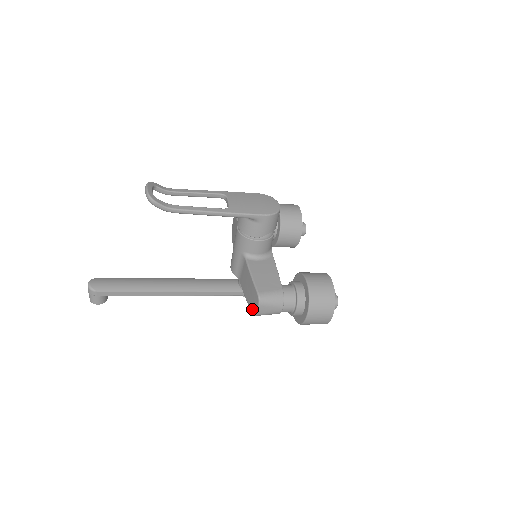
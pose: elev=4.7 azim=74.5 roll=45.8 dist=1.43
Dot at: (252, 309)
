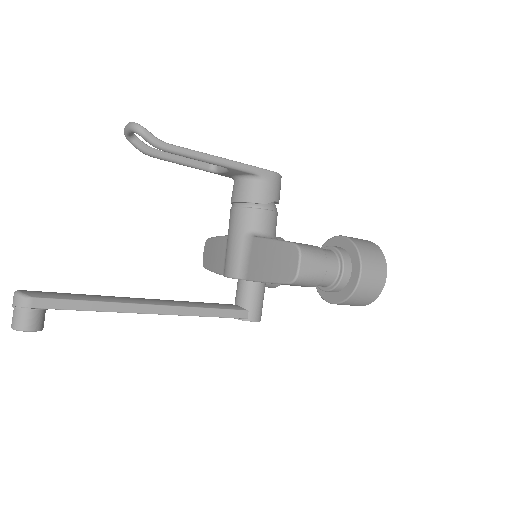
Dot at: (287, 276)
